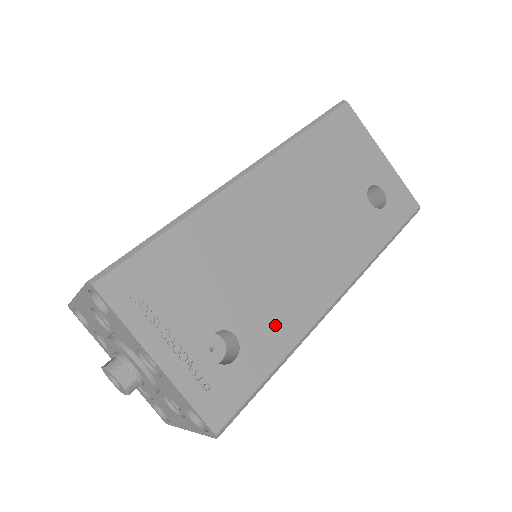
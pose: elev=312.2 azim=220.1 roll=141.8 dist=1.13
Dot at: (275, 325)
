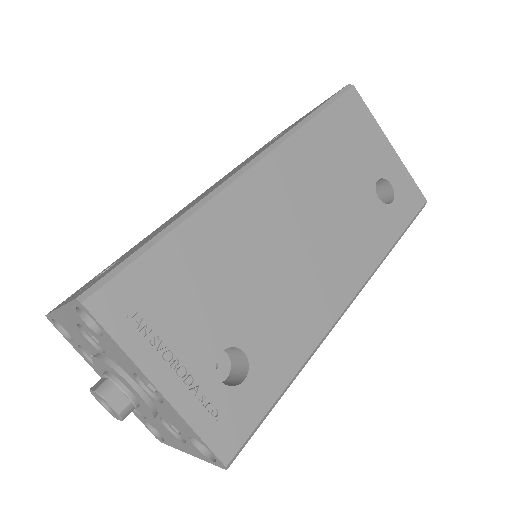
Dot at: (285, 338)
